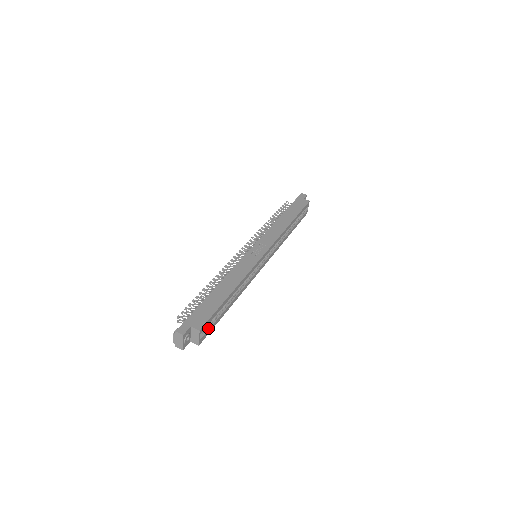
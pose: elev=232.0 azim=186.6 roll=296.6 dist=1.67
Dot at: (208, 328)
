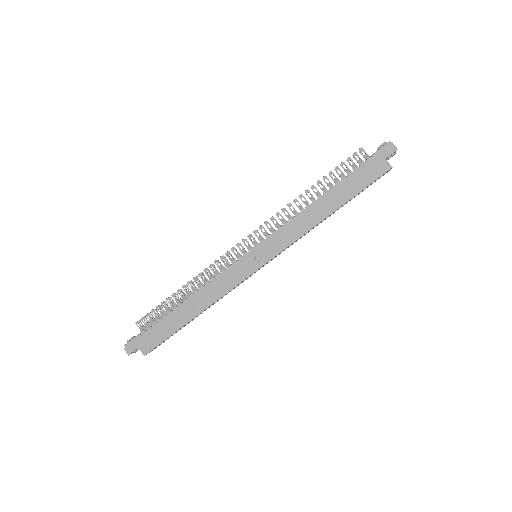
Dot at: occluded
